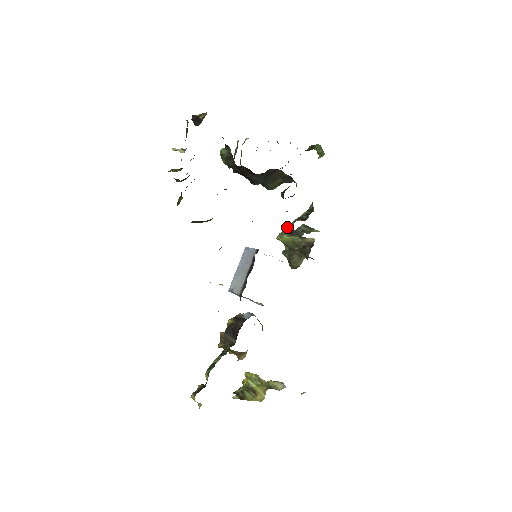
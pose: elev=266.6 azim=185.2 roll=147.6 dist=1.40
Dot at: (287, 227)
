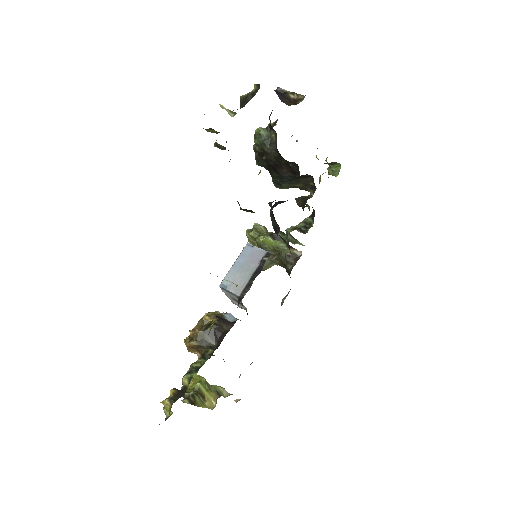
Dot at: (259, 225)
